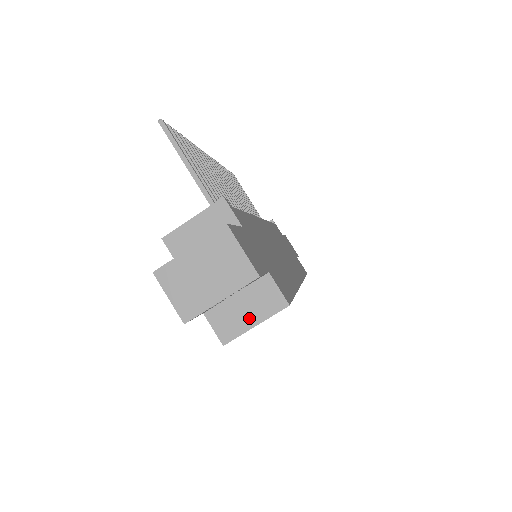
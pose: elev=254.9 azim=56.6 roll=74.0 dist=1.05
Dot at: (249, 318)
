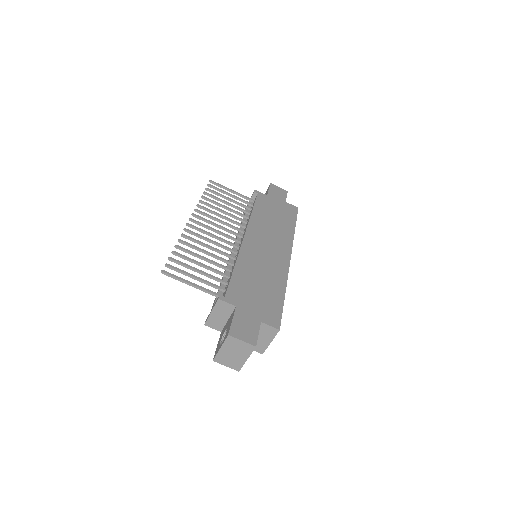
Dot at: (266, 341)
